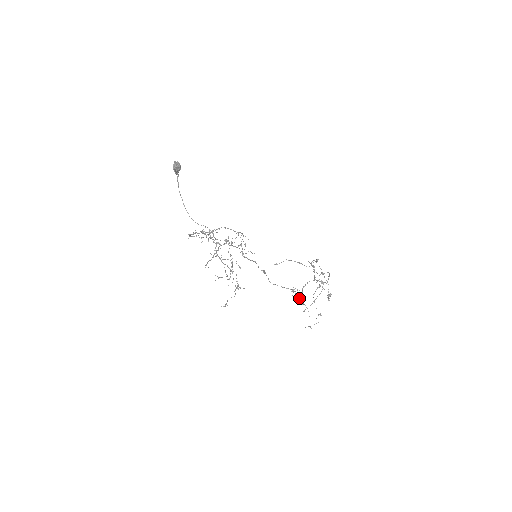
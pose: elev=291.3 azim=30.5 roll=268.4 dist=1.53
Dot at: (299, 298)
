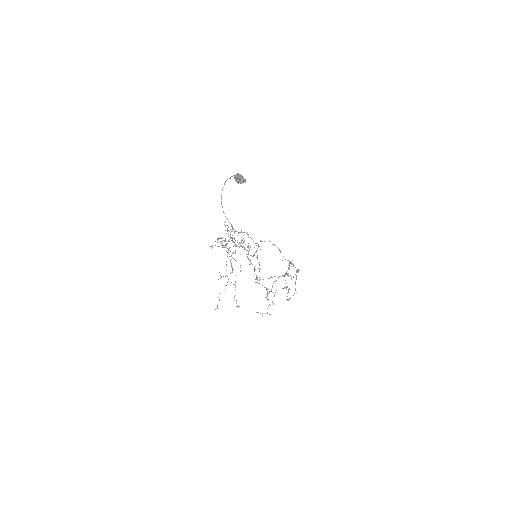
Dot at: occluded
